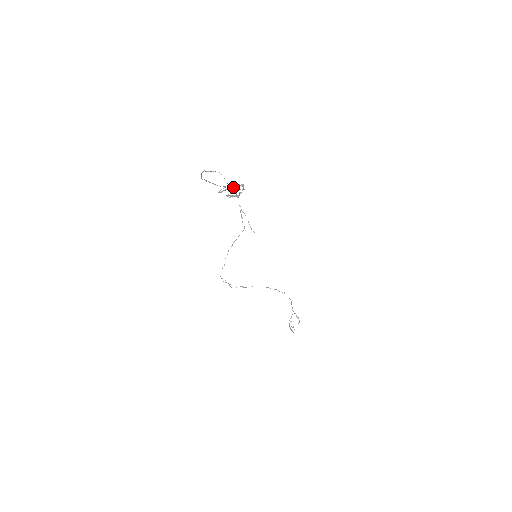
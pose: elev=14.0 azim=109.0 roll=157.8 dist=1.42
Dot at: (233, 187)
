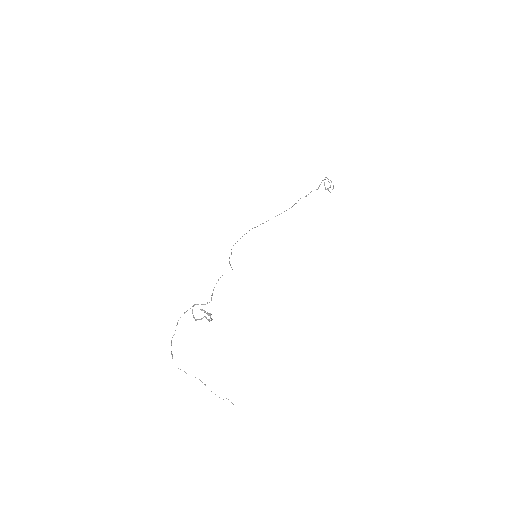
Dot at: occluded
